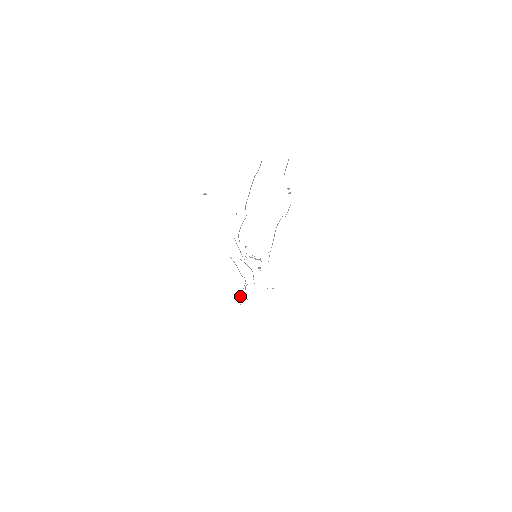
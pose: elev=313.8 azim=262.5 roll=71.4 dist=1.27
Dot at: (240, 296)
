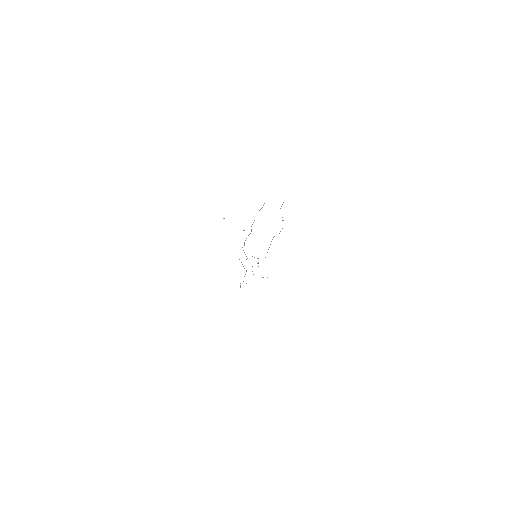
Dot at: occluded
